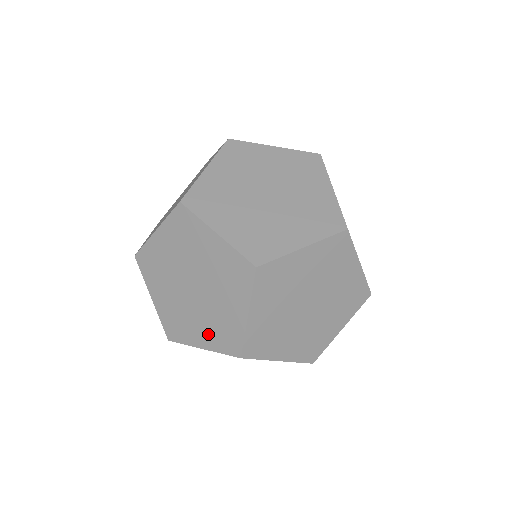
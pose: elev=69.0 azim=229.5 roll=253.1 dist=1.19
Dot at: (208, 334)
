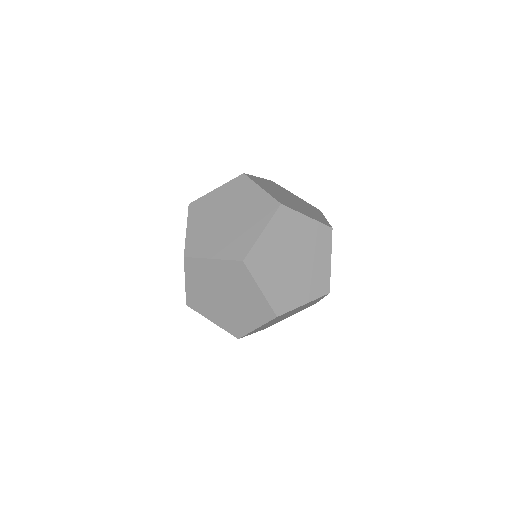
Dot at: occluded
